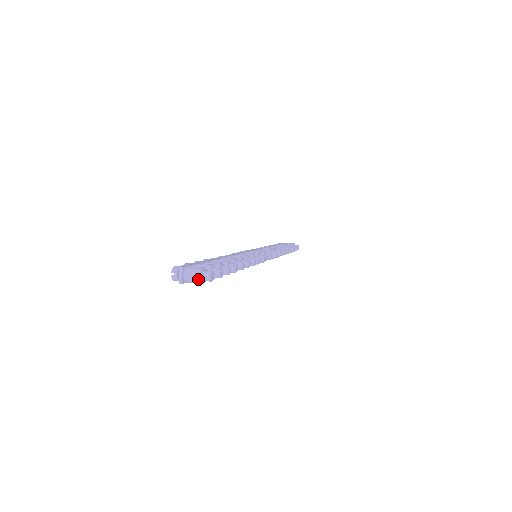
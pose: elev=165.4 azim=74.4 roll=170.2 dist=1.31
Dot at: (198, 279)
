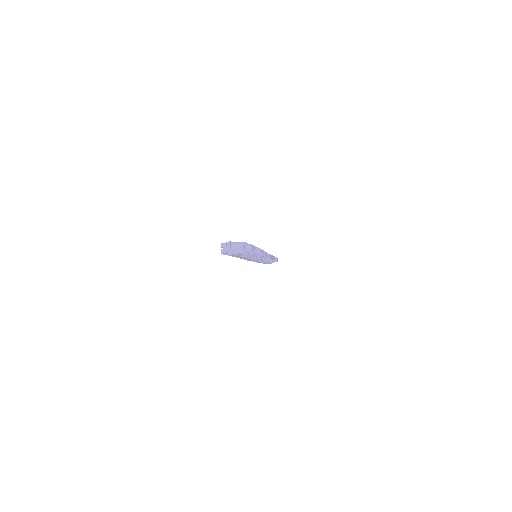
Dot at: (243, 250)
